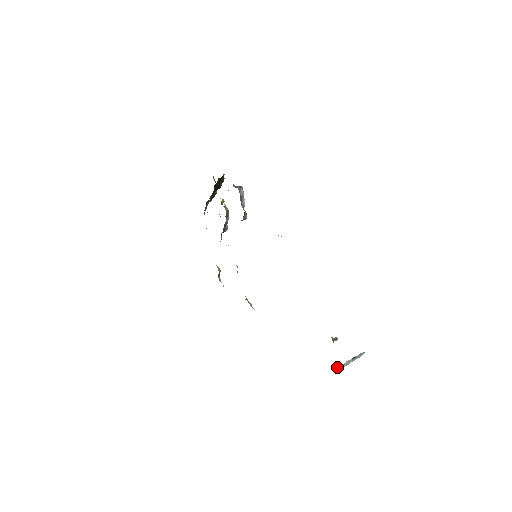
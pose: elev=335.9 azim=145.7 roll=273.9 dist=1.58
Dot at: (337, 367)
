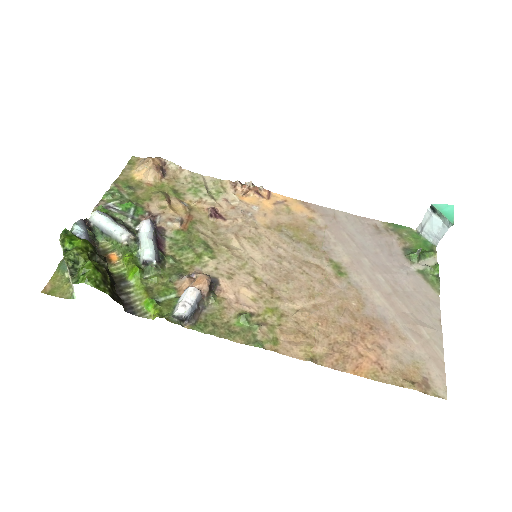
Dot at: (425, 235)
